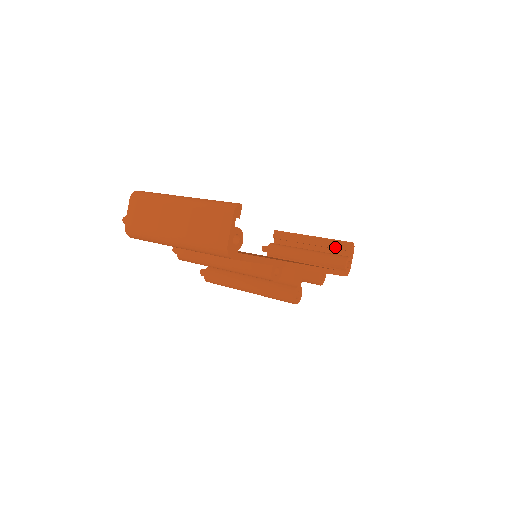
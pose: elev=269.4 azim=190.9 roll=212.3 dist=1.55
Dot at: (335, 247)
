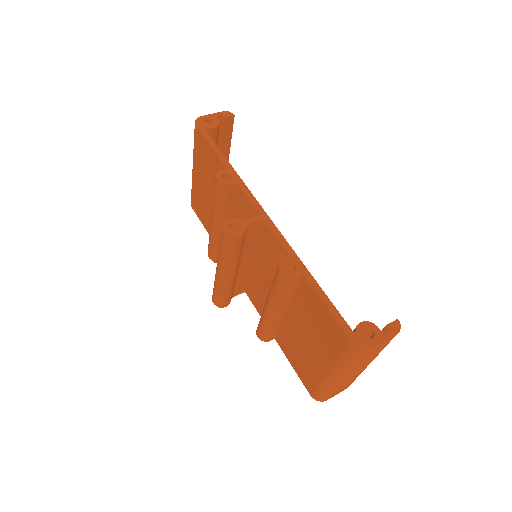
Dot at: occluded
